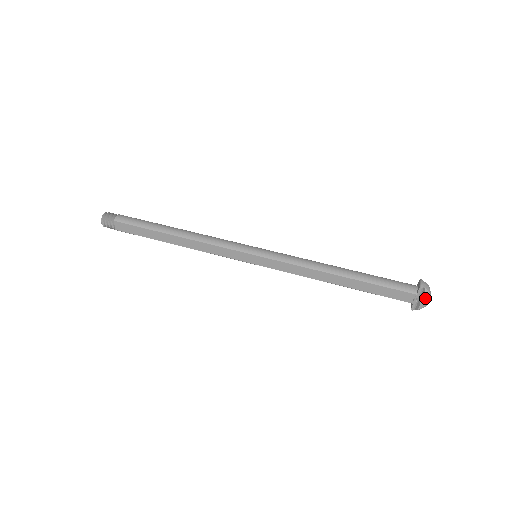
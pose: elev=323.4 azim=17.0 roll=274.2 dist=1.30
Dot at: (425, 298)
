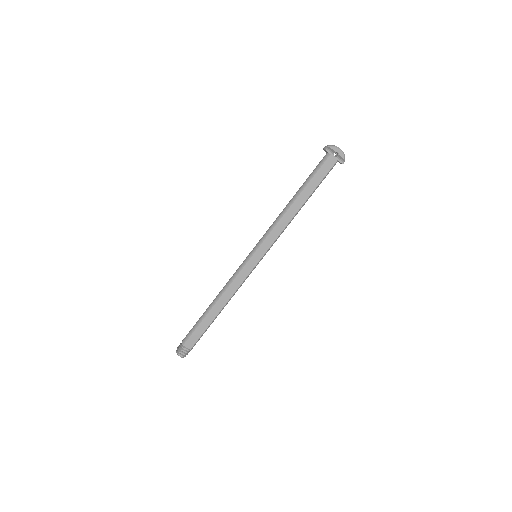
Dot at: (336, 150)
